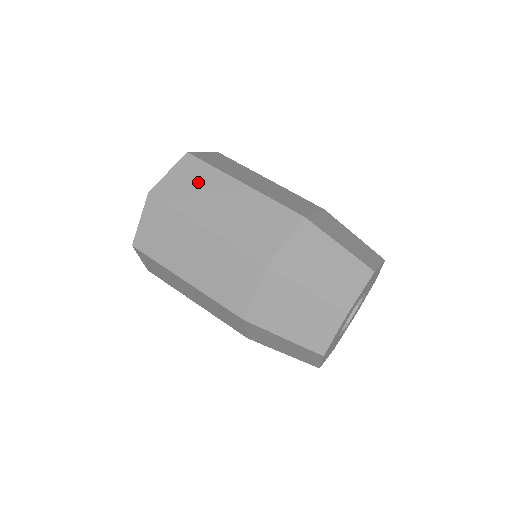
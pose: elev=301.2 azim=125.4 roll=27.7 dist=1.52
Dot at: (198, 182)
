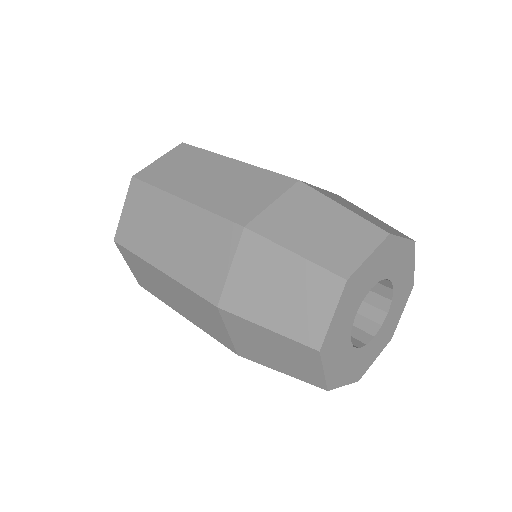
Dot at: (186, 163)
